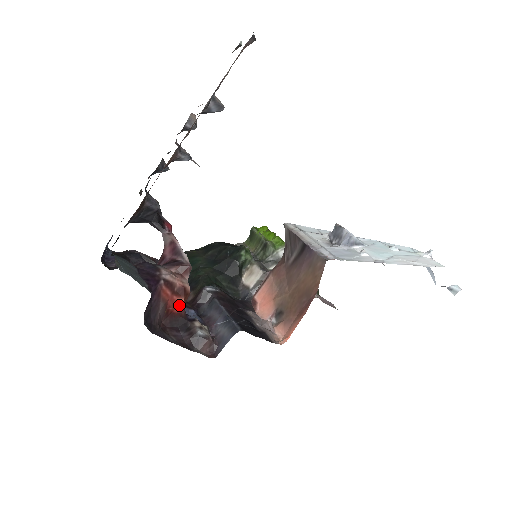
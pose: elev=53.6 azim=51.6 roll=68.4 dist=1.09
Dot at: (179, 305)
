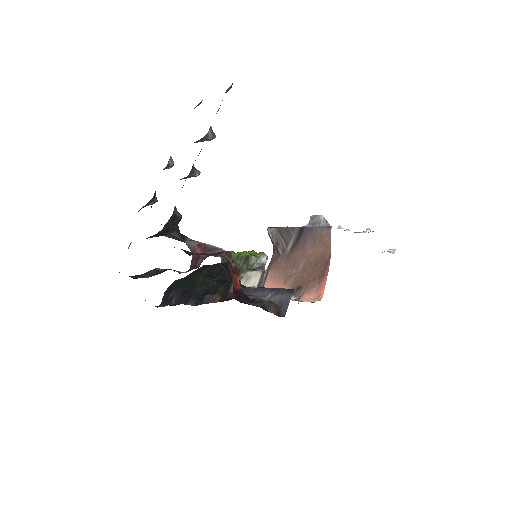
Dot at: (237, 283)
